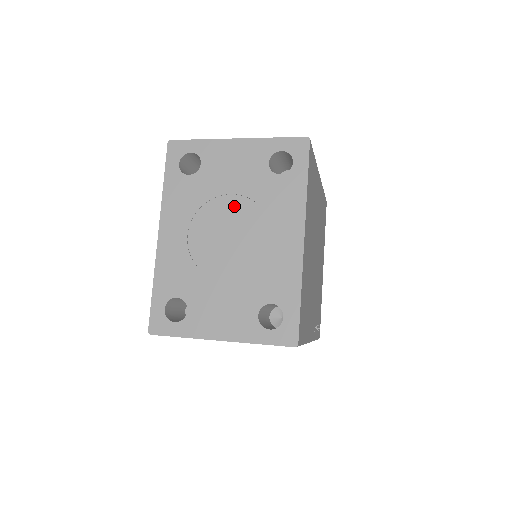
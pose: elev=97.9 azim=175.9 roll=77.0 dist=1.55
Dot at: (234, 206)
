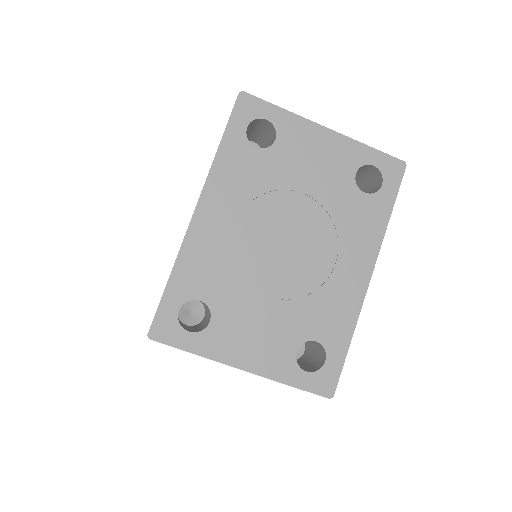
Dot at: (302, 209)
